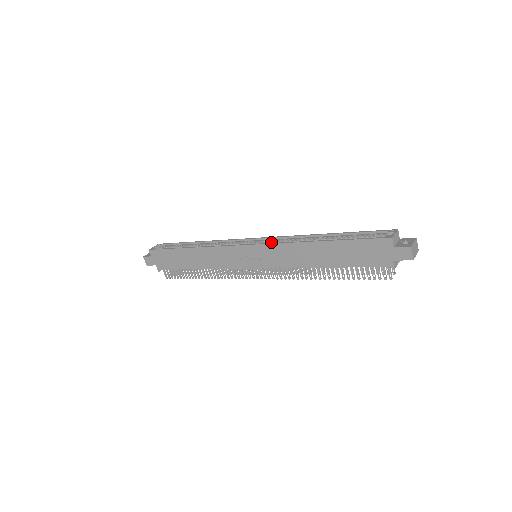
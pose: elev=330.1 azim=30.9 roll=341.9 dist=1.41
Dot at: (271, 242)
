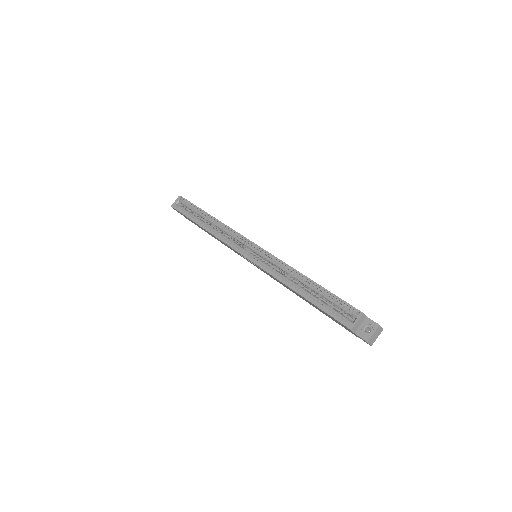
Dot at: (264, 257)
